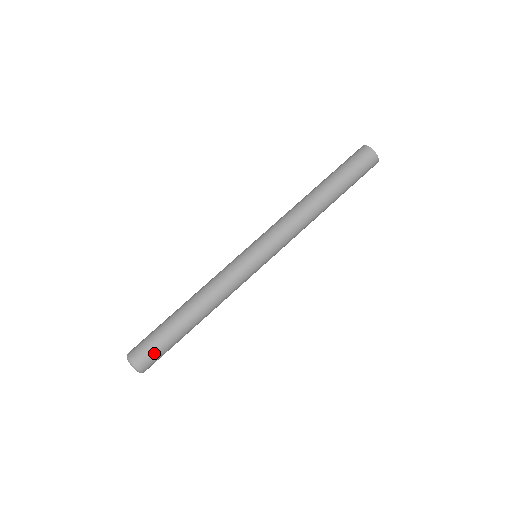
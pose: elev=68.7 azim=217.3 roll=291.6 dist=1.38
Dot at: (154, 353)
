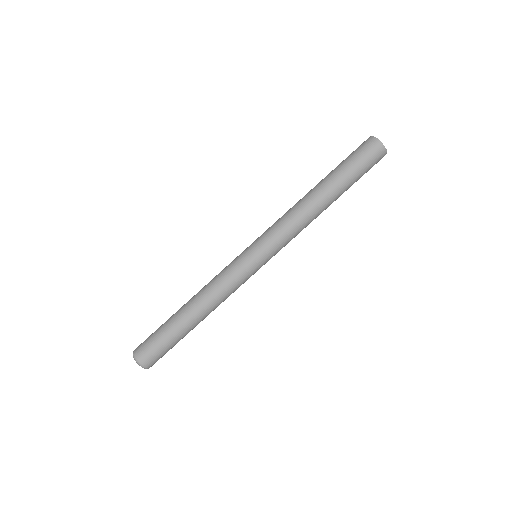
Dot at: (152, 347)
